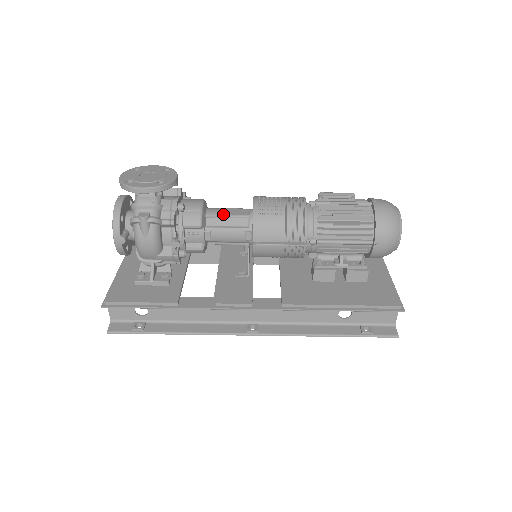
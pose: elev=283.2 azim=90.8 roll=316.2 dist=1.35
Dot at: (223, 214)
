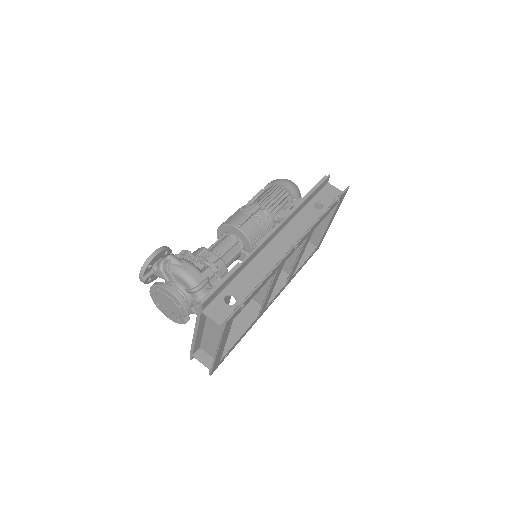
Dot at: (211, 245)
